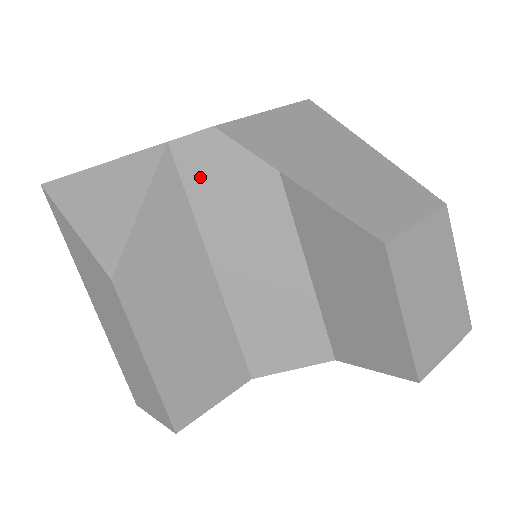
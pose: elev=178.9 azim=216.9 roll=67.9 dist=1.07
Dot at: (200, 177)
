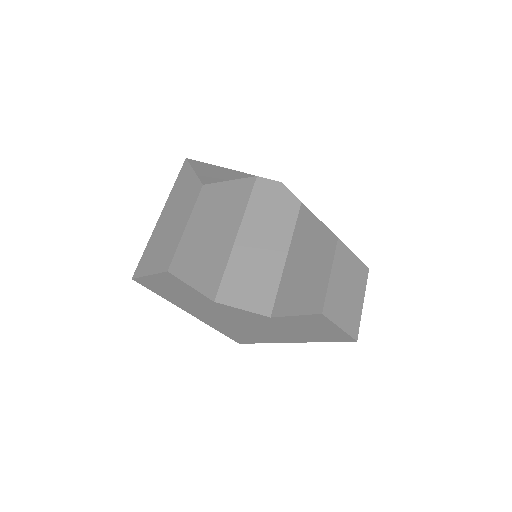
Dot at: (261, 195)
